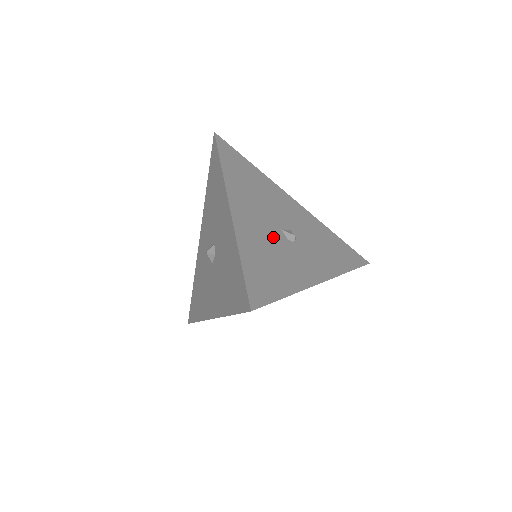
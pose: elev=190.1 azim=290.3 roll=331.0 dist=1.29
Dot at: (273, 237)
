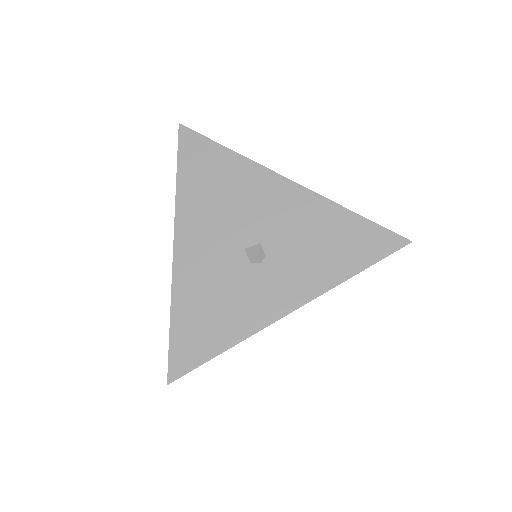
Dot at: (227, 269)
